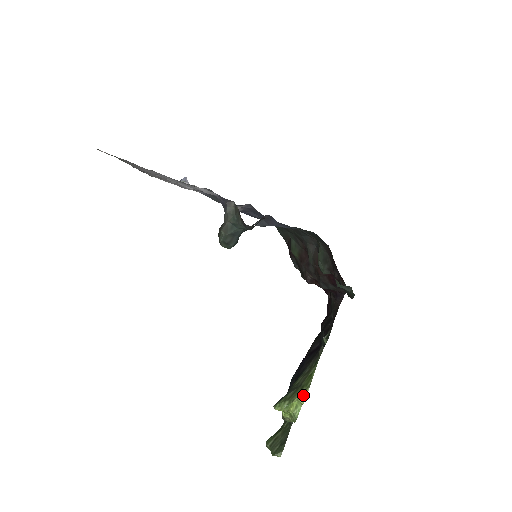
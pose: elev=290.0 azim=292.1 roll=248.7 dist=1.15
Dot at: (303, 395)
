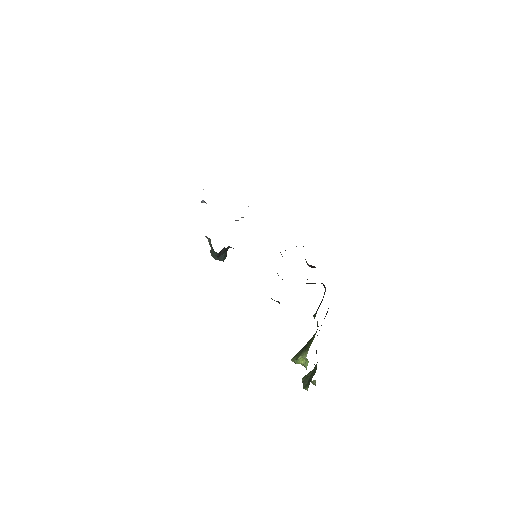
Dot at: (305, 355)
